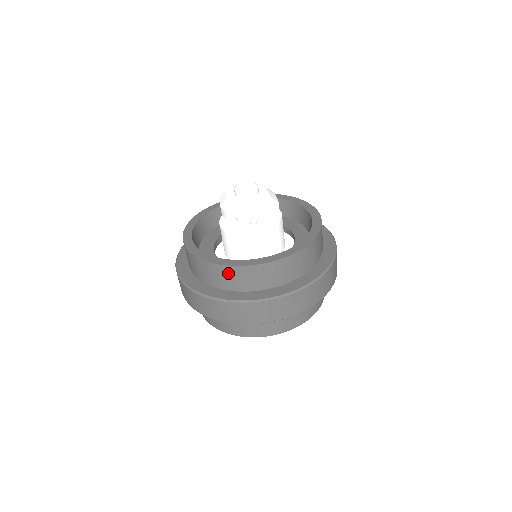
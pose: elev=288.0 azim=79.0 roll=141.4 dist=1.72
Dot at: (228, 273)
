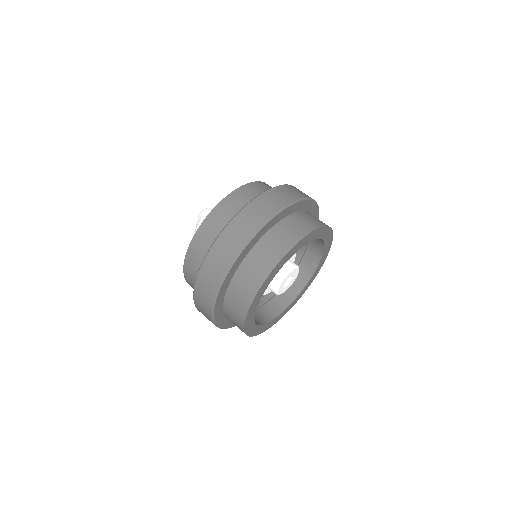
Dot at: (227, 205)
